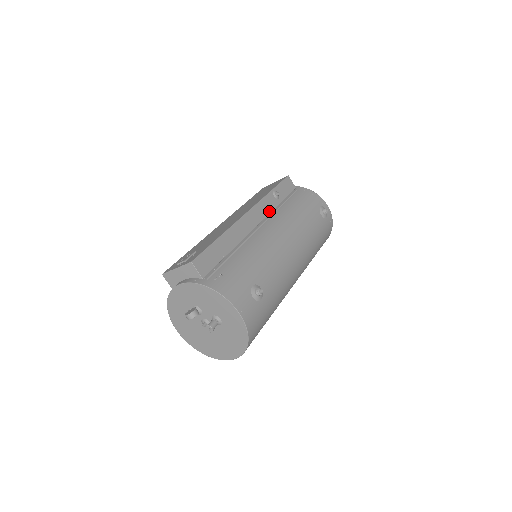
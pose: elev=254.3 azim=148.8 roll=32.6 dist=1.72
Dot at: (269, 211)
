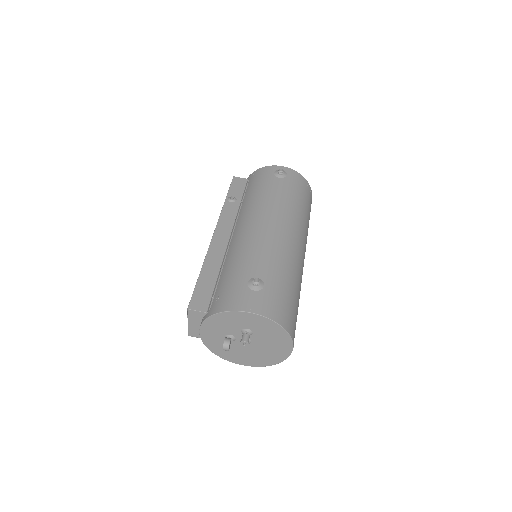
Dot at: (234, 216)
